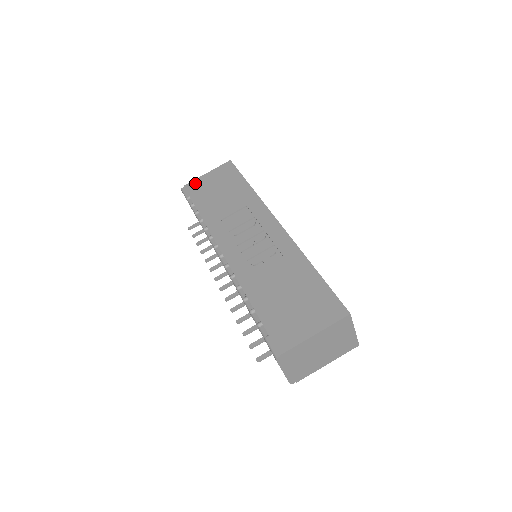
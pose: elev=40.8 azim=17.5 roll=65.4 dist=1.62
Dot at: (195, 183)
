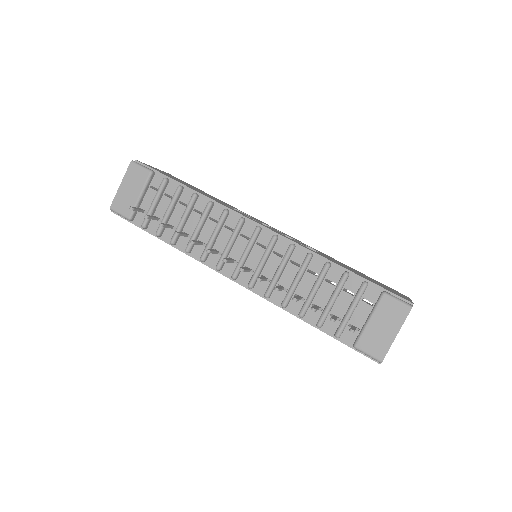
Dot at: occluded
